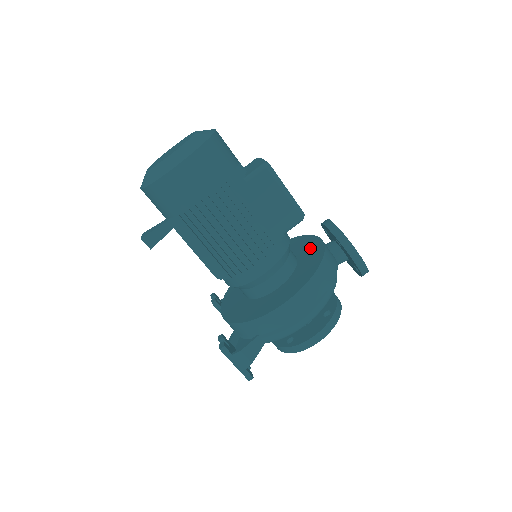
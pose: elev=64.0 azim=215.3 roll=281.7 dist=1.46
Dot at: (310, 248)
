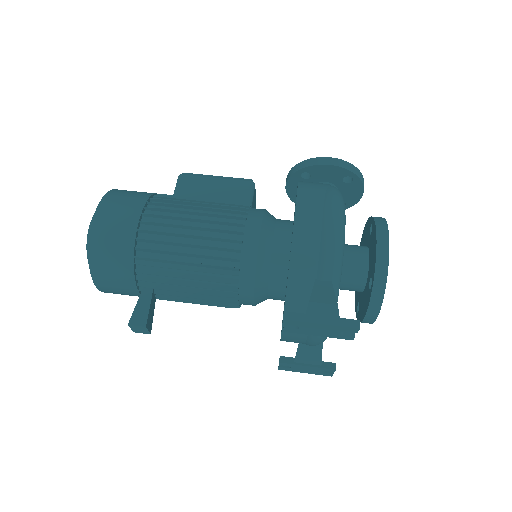
Dot at: occluded
